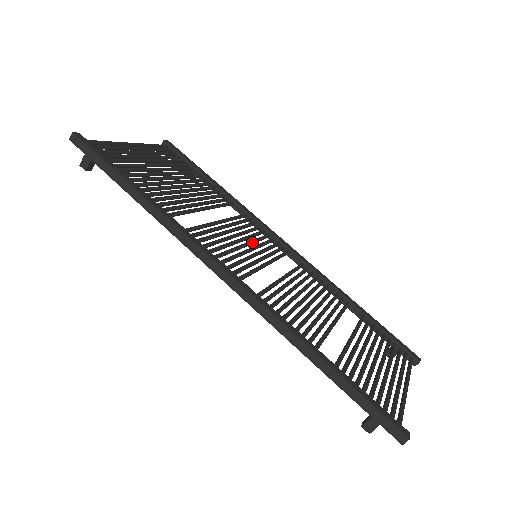
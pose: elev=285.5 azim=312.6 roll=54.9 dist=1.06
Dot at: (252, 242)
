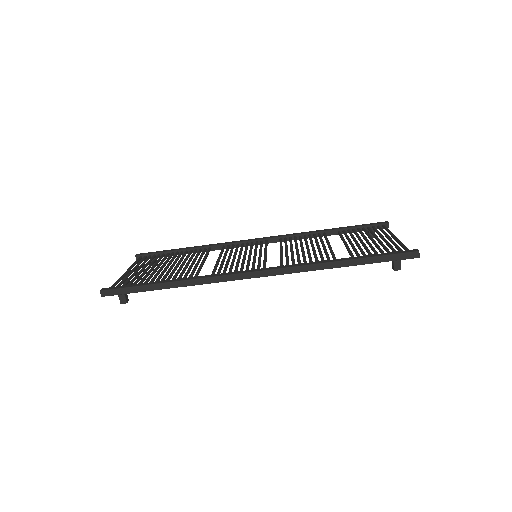
Dot at: (245, 253)
